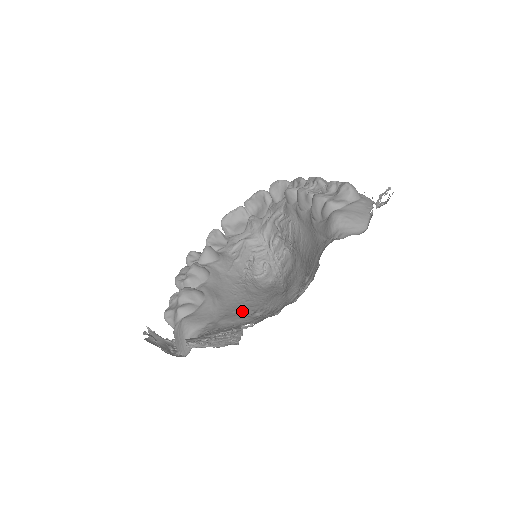
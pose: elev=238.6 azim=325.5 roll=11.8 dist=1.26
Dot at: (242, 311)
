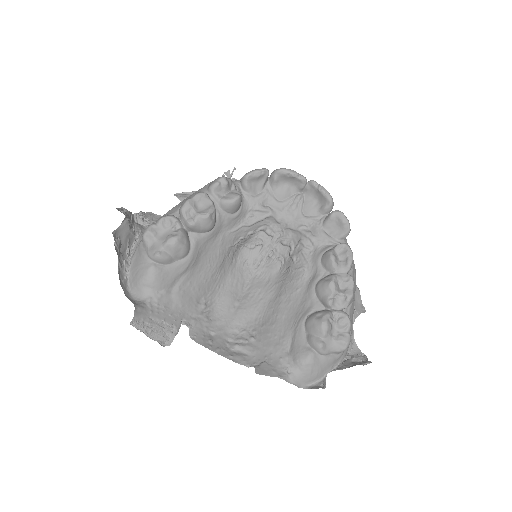
Dot at: (198, 294)
